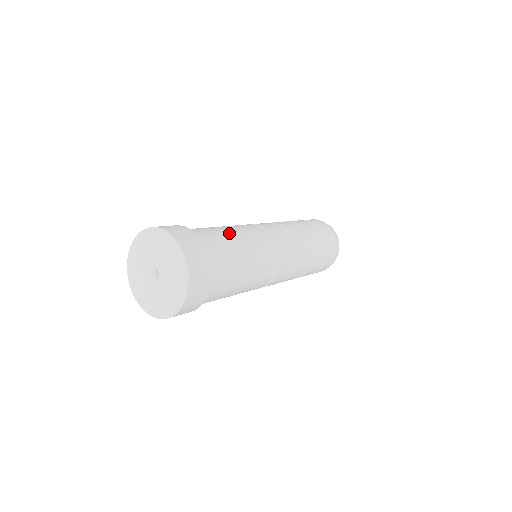
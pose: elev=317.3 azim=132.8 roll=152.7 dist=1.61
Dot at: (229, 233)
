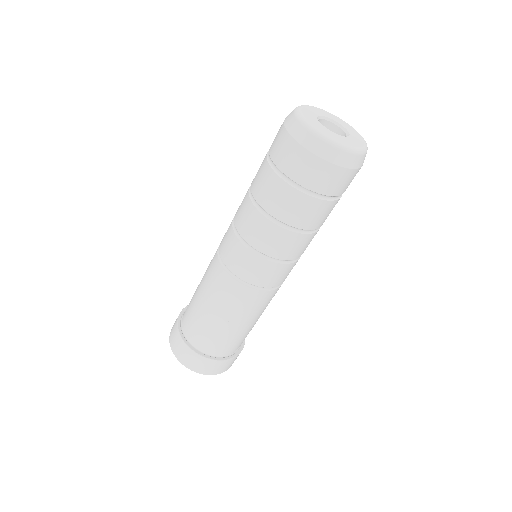
Dot at: (222, 326)
